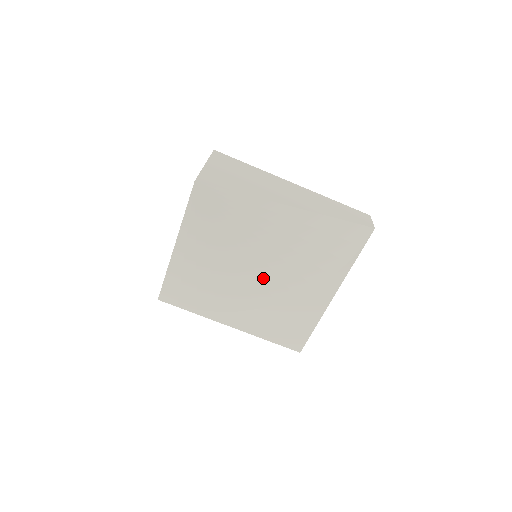
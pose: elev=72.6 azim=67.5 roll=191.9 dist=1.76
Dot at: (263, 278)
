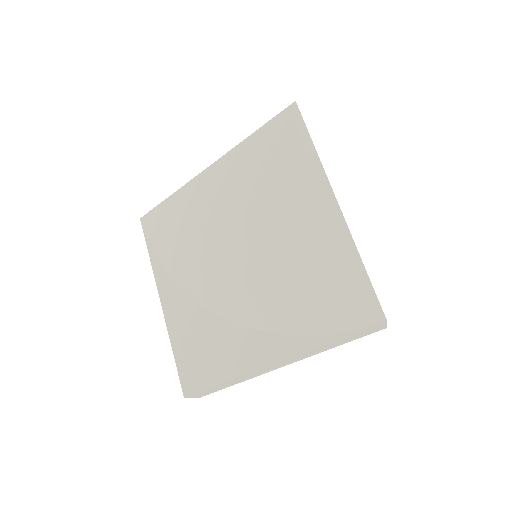
Dot at: (244, 266)
